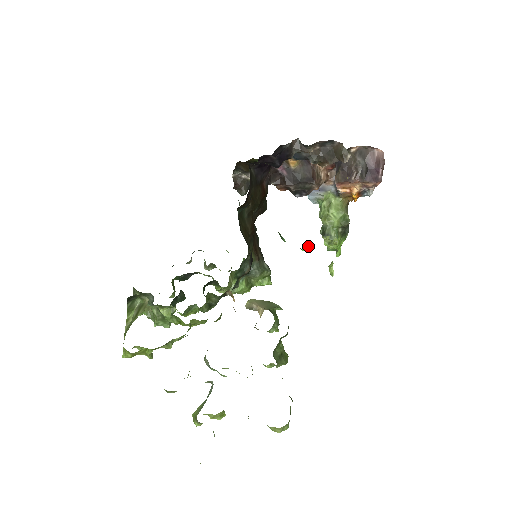
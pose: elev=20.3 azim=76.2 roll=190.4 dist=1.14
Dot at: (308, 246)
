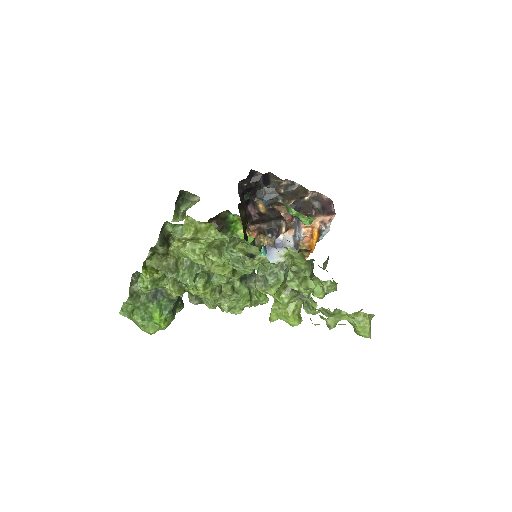
Dot at: (309, 223)
